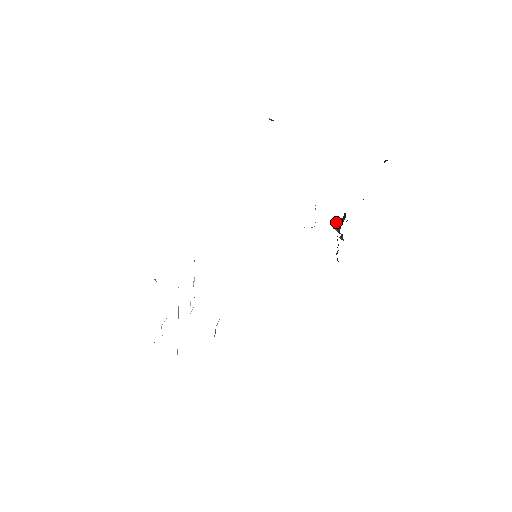
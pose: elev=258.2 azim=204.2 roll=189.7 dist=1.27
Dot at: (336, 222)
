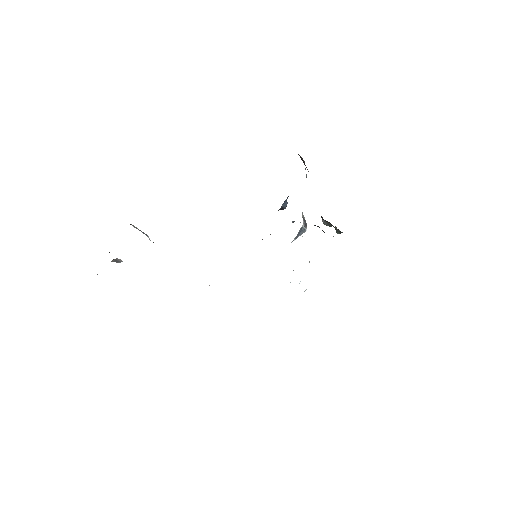
Dot at: occluded
